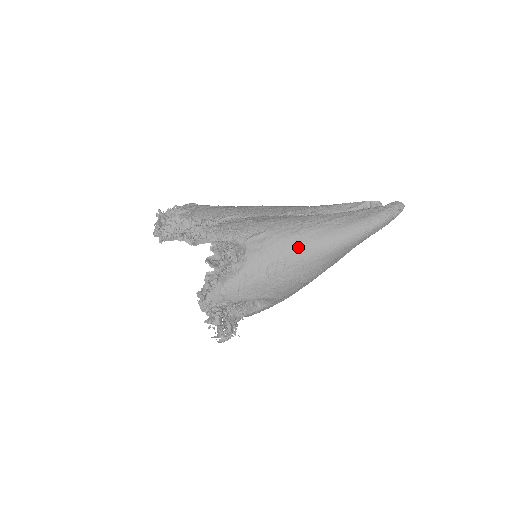
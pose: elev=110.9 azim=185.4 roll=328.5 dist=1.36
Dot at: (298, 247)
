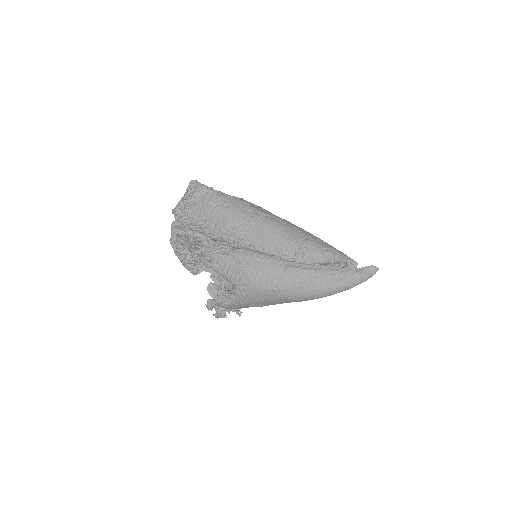
Dot at: (274, 298)
